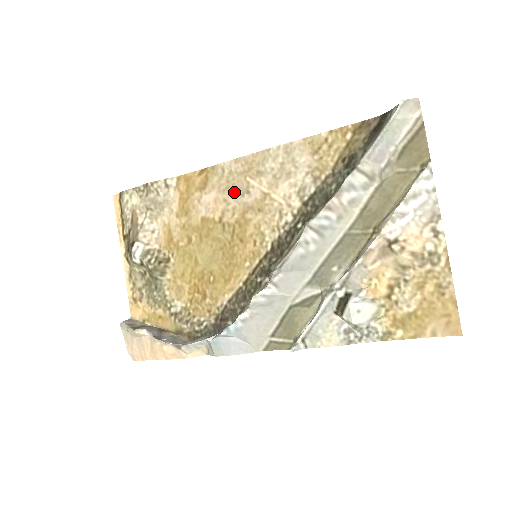
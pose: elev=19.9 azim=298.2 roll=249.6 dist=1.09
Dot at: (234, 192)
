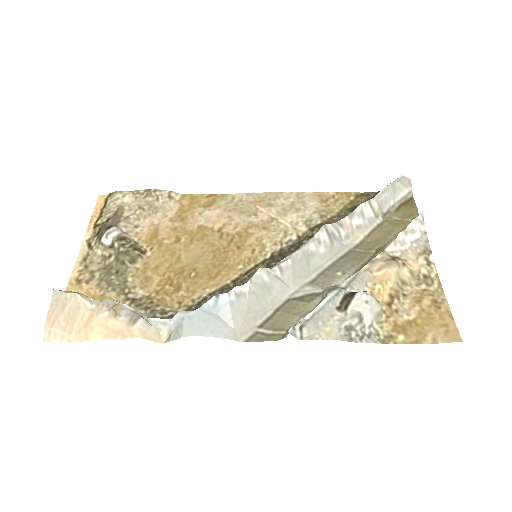
Dot at: (241, 213)
